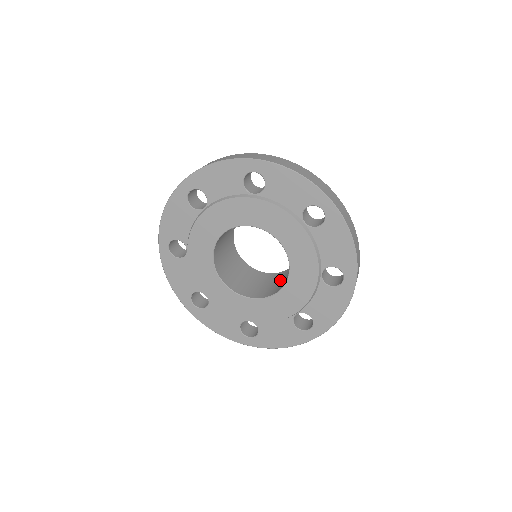
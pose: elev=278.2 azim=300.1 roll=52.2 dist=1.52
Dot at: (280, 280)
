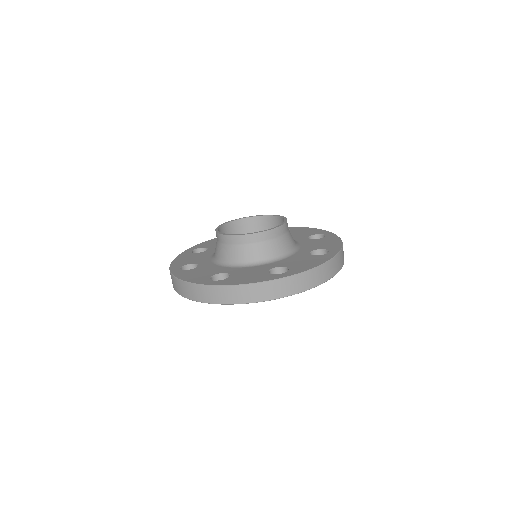
Dot at: occluded
